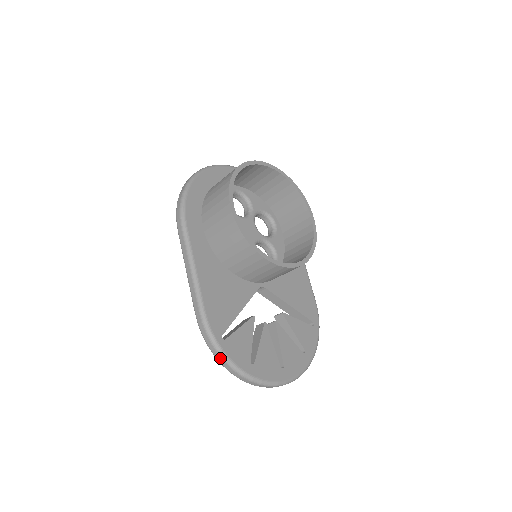
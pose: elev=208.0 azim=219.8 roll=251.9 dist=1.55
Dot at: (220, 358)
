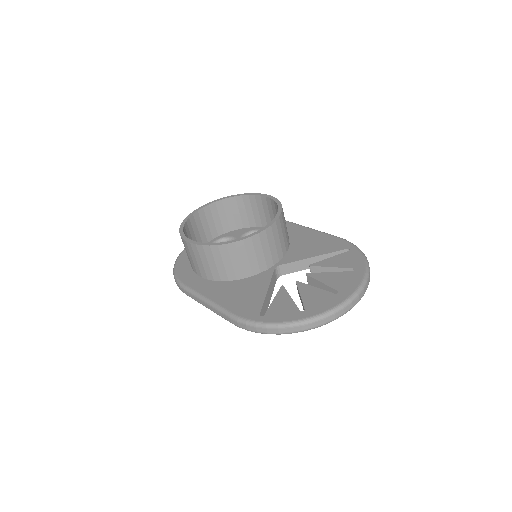
Dot at: (271, 330)
